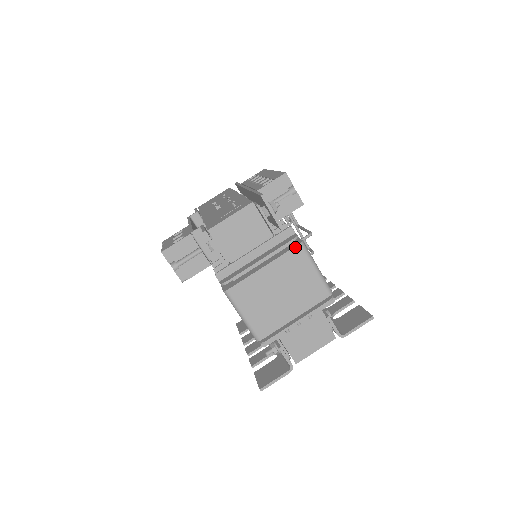
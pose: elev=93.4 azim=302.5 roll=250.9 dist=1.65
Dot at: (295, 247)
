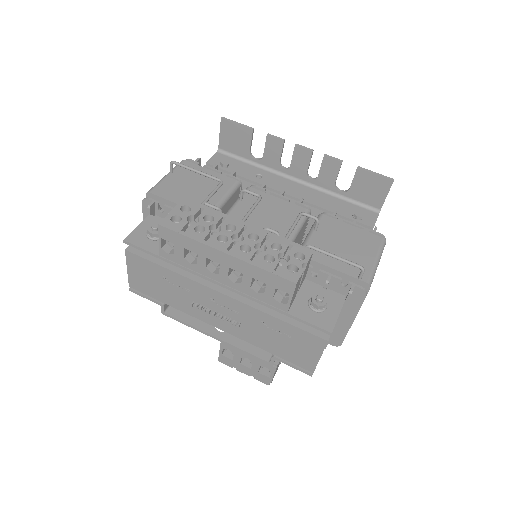
Dot at: occluded
